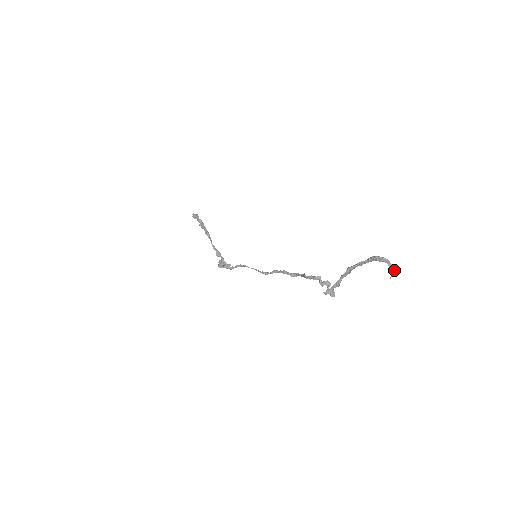
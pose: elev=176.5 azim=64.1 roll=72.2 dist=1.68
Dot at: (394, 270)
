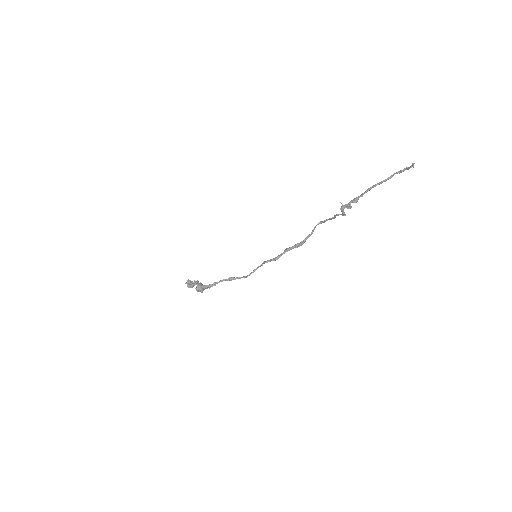
Dot at: (413, 165)
